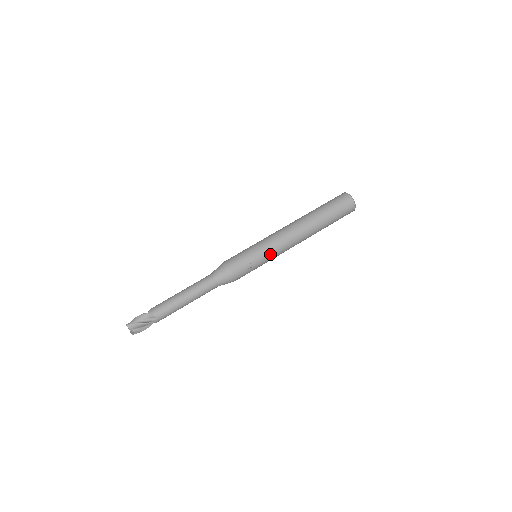
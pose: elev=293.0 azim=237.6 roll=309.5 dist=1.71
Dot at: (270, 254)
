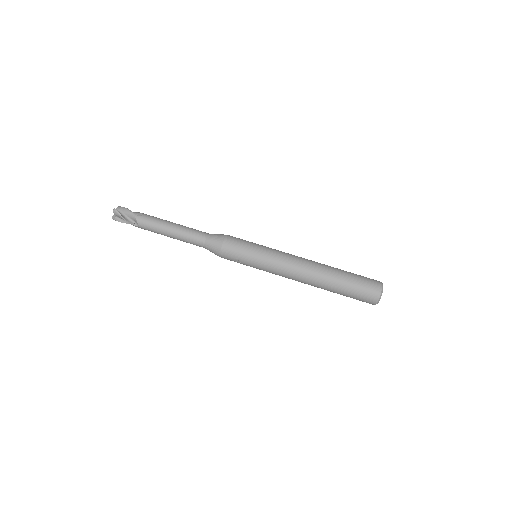
Dot at: (265, 268)
